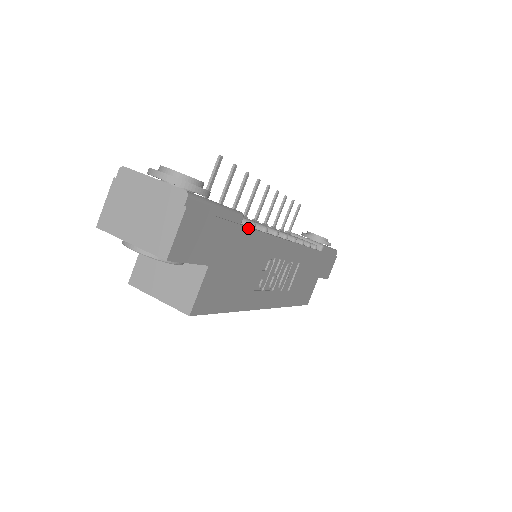
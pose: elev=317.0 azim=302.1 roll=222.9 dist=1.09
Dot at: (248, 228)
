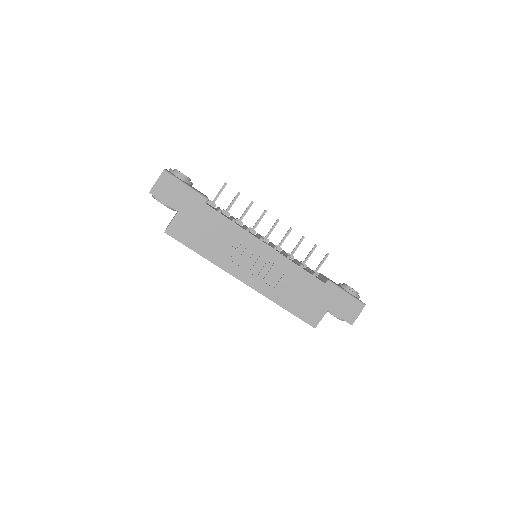
Dot at: (211, 208)
